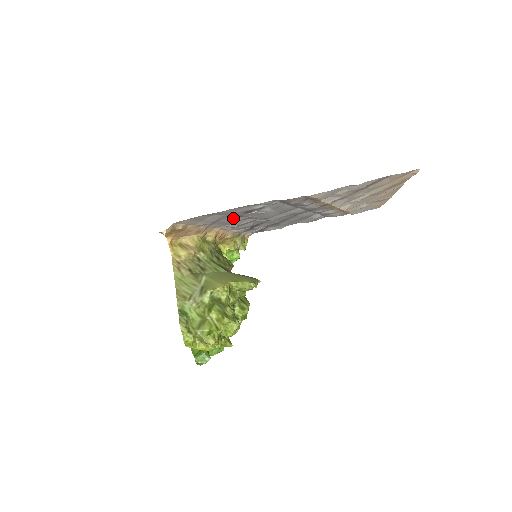
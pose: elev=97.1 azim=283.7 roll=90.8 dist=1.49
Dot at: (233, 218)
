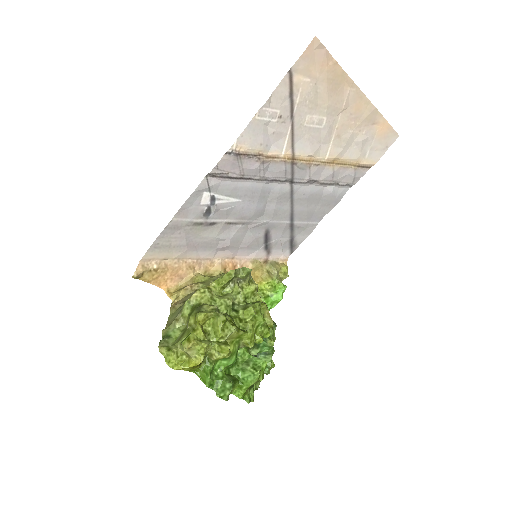
Dot at: (206, 231)
